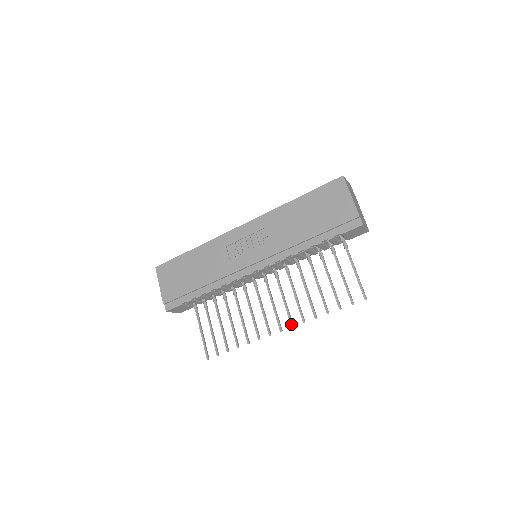
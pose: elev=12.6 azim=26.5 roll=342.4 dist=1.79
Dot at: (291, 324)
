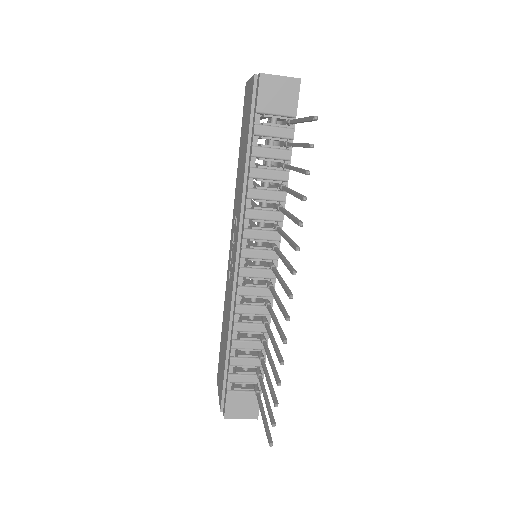
Dot at: (291, 272)
